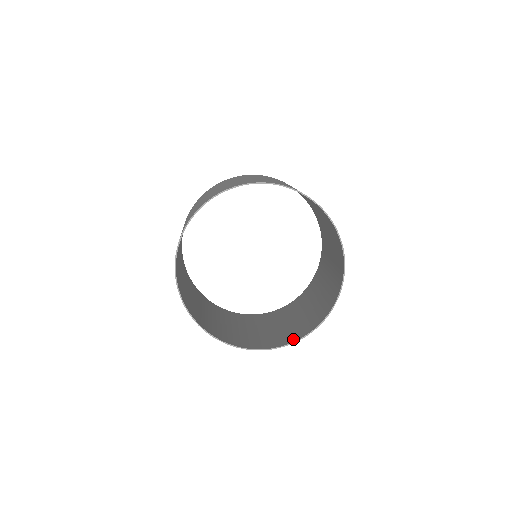
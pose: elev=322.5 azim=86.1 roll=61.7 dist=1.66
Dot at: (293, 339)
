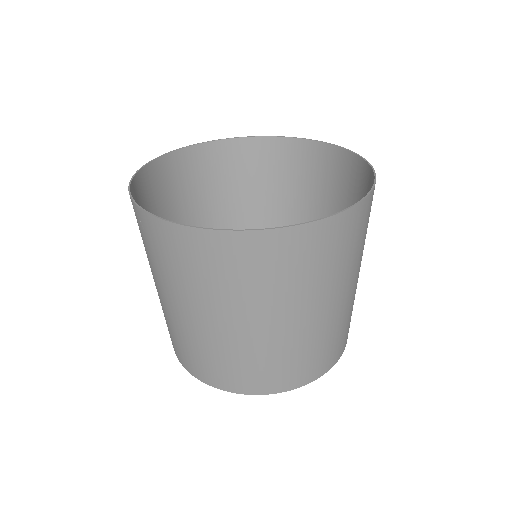
Dot at: occluded
